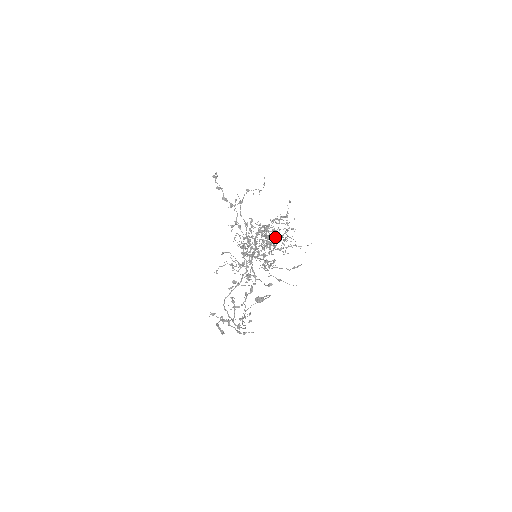
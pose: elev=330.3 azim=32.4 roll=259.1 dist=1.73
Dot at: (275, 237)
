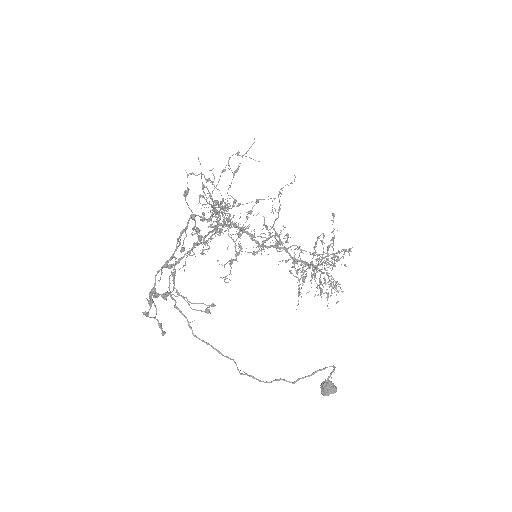
Dot at: (313, 257)
